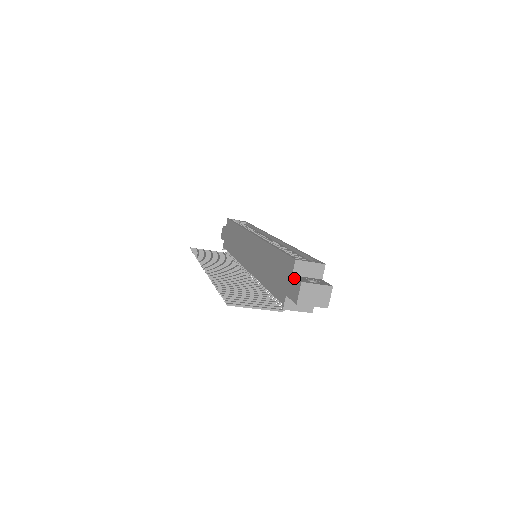
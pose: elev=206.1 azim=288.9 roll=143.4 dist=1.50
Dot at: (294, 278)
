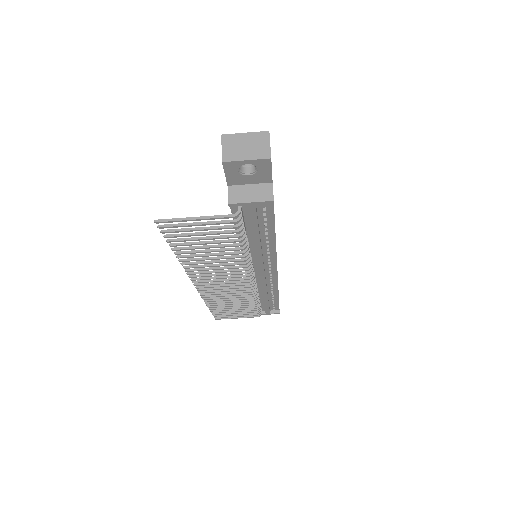
Dot at: occluded
